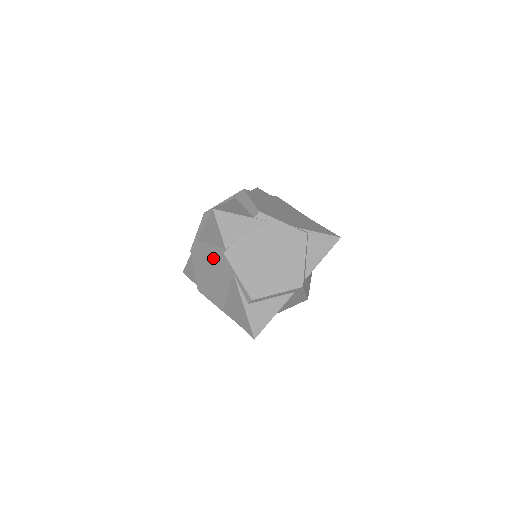
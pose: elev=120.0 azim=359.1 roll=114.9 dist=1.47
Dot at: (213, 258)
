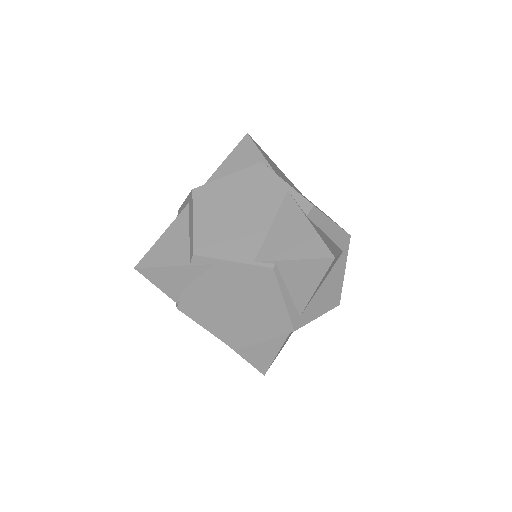
Dot at: occluded
